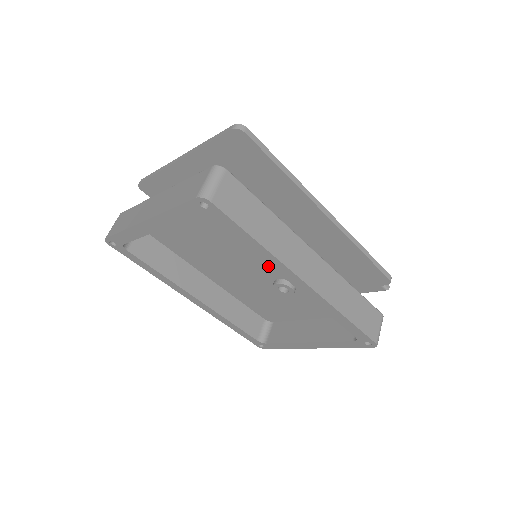
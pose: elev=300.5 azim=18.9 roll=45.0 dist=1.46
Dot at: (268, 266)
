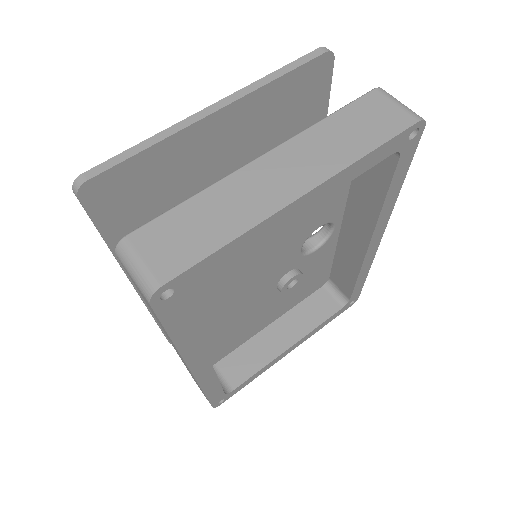
Dot at: (295, 254)
